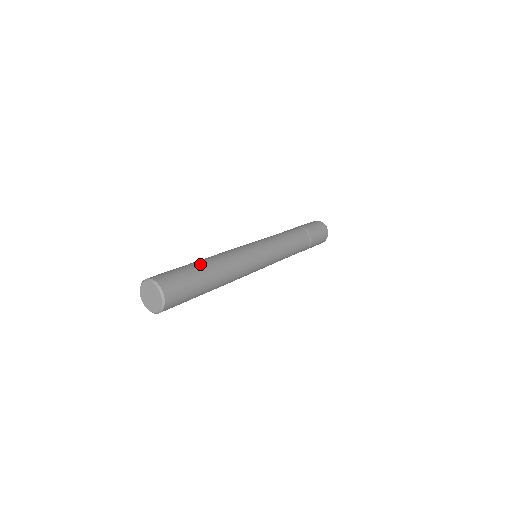
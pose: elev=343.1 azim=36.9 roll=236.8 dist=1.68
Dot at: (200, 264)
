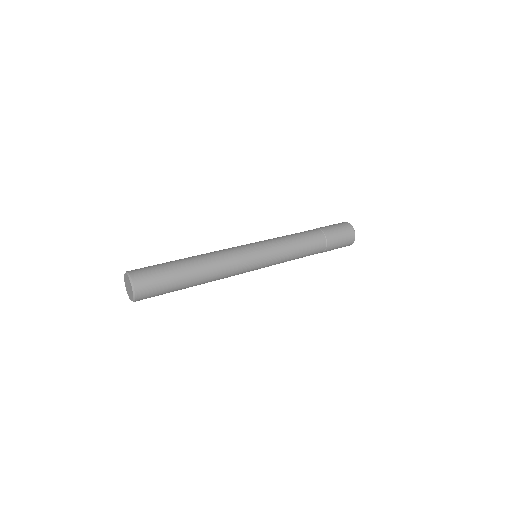
Dot at: (180, 260)
